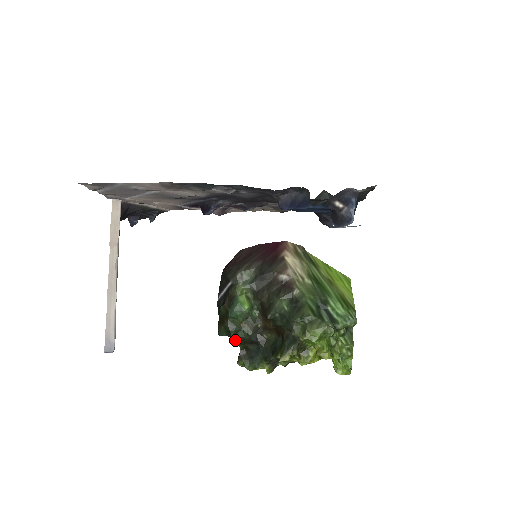
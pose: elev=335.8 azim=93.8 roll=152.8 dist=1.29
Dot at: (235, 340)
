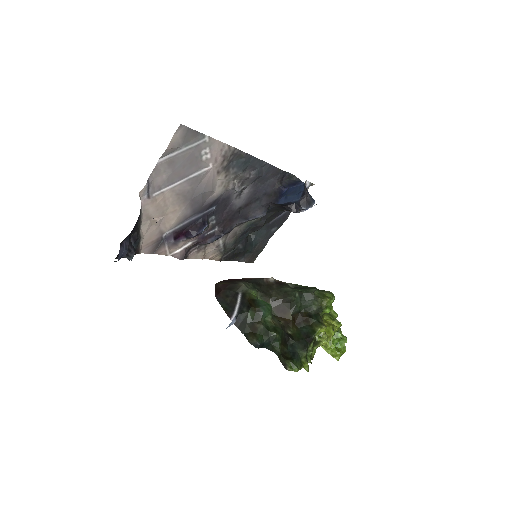
Dot at: (278, 336)
